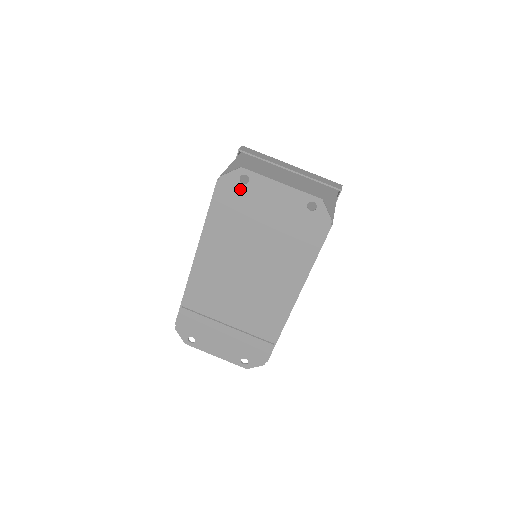
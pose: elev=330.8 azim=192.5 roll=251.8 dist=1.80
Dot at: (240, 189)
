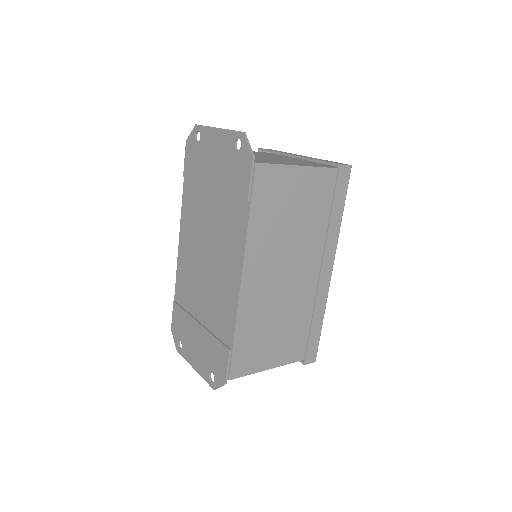
Dot at: (196, 148)
